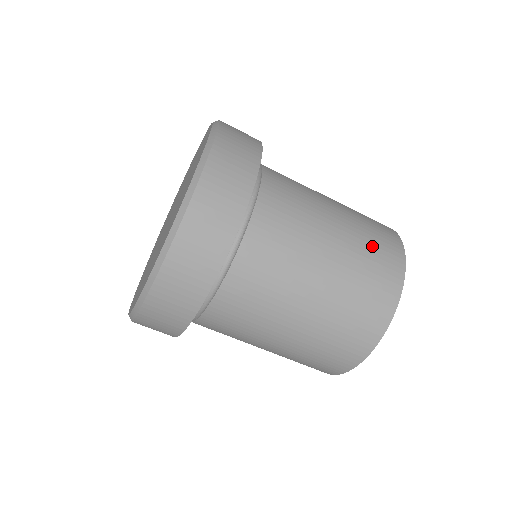
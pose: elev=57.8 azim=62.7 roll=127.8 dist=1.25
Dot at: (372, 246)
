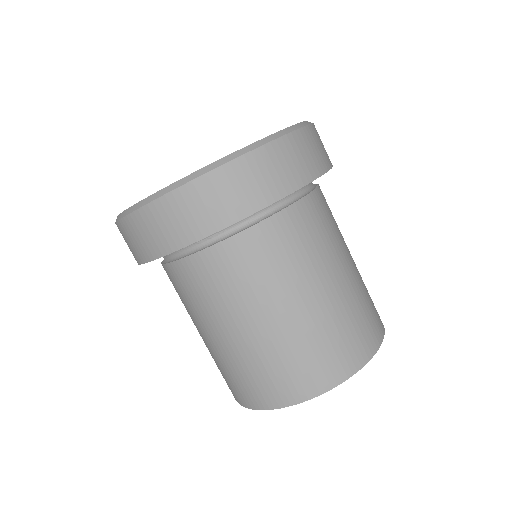
Dot at: occluded
